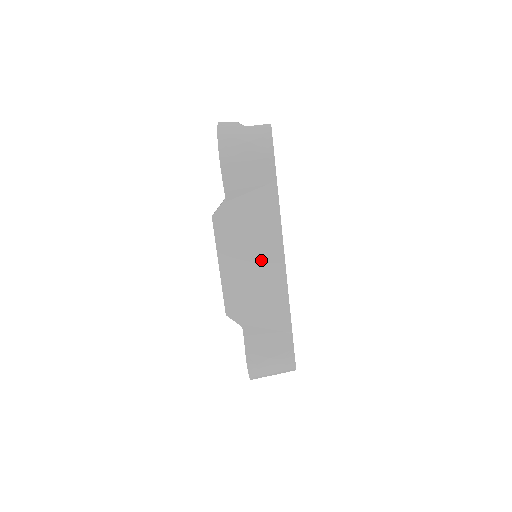
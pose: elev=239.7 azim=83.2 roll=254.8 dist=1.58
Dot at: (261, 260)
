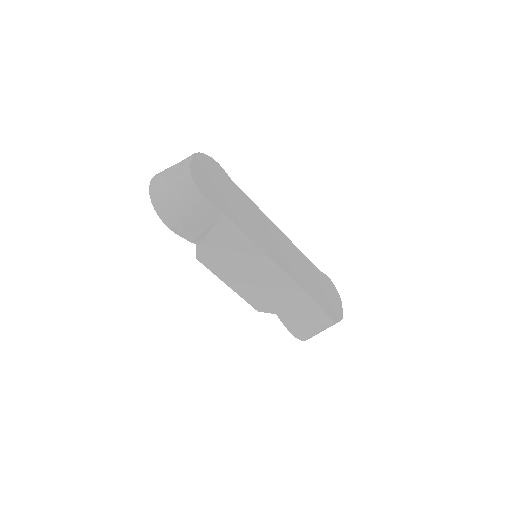
Dot at: (256, 270)
